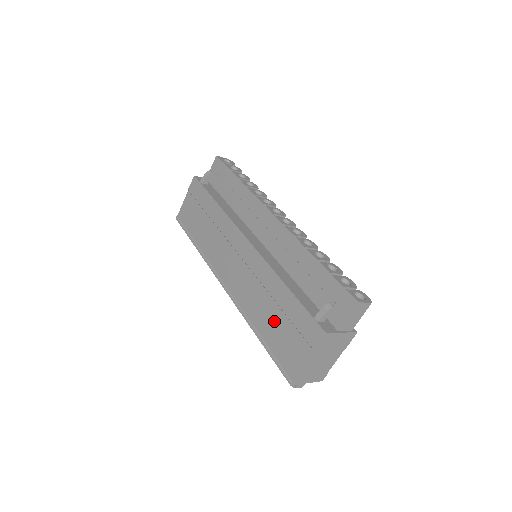
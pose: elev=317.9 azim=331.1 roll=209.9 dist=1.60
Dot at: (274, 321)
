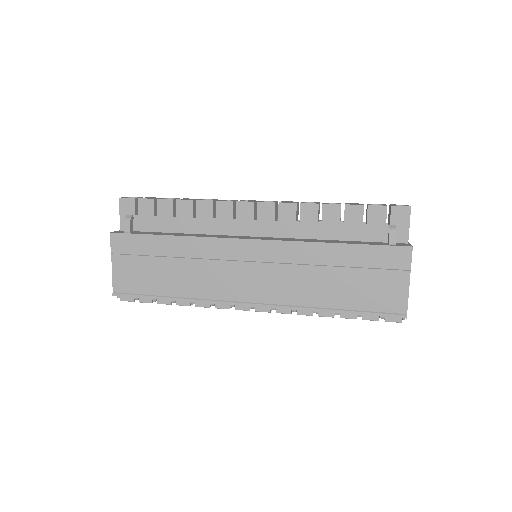
Dot at: (346, 283)
